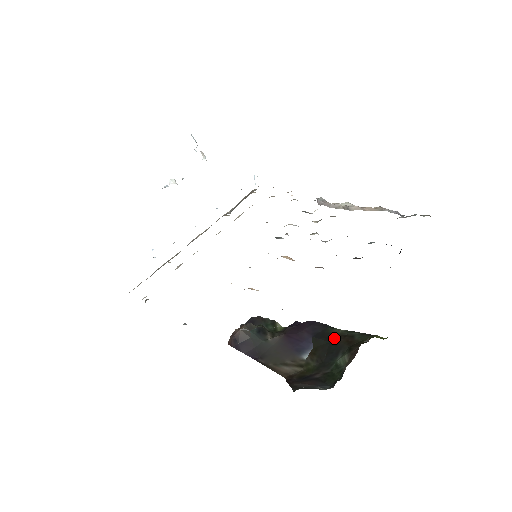
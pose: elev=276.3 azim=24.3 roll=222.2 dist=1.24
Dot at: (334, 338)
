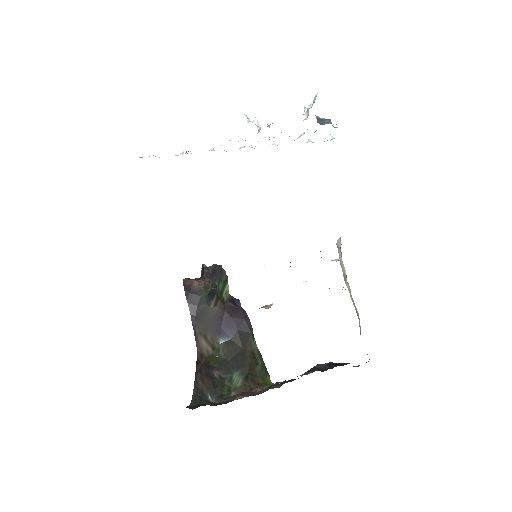
Dot at: (247, 350)
